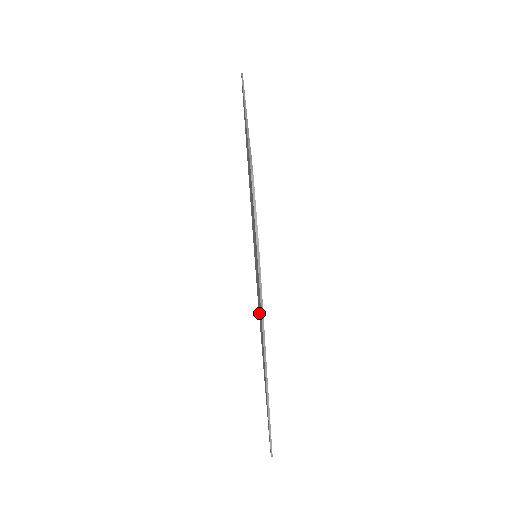
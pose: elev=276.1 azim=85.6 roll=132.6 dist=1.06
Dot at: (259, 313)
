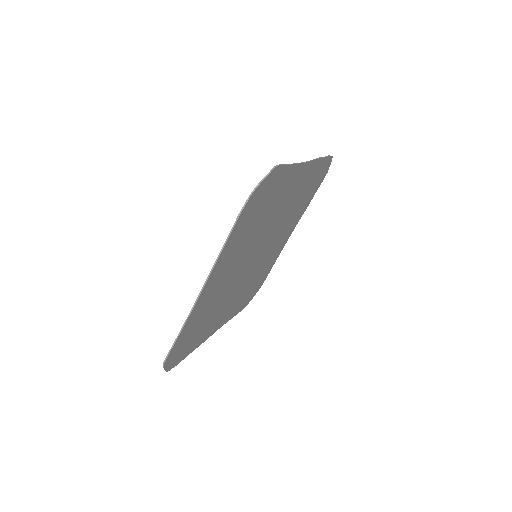
Dot at: (231, 295)
